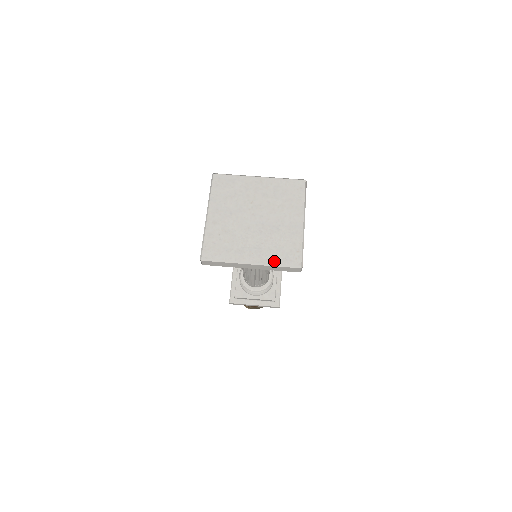
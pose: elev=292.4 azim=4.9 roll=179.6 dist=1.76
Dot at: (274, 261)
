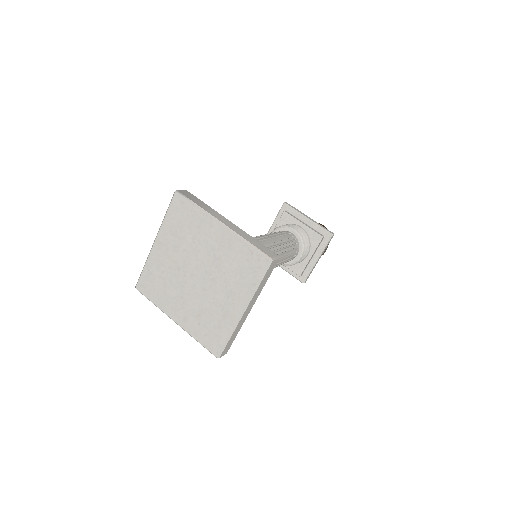
Dot at: (251, 287)
